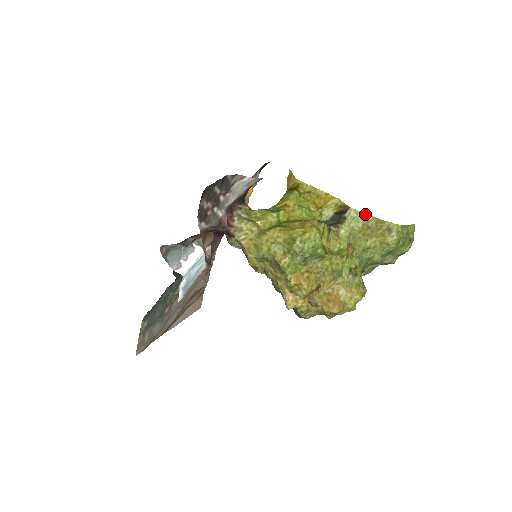
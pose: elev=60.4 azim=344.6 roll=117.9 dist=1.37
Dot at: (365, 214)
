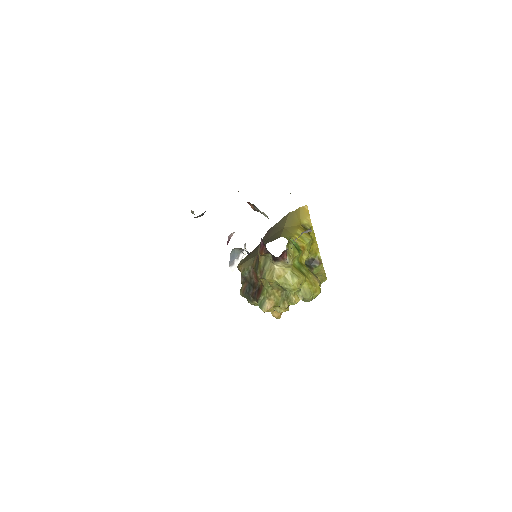
Dot at: (324, 270)
